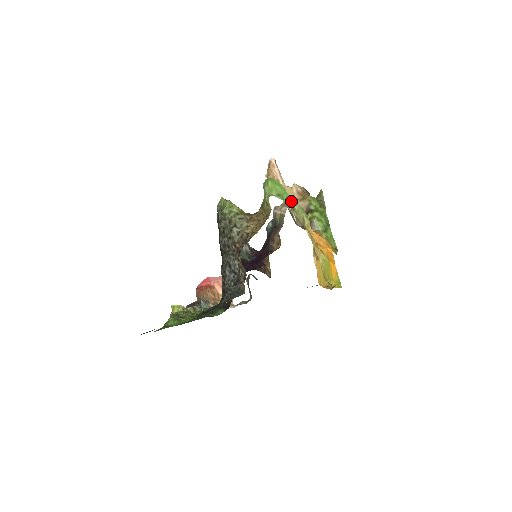
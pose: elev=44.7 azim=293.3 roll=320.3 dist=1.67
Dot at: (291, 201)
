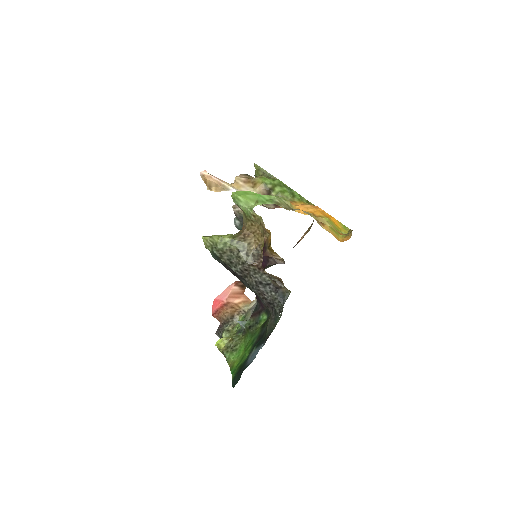
Dot at: (270, 199)
